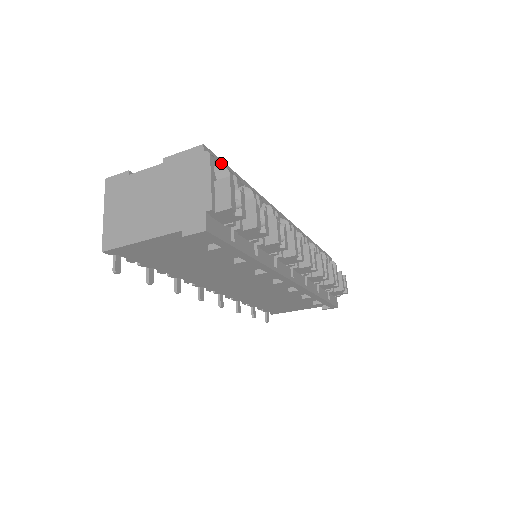
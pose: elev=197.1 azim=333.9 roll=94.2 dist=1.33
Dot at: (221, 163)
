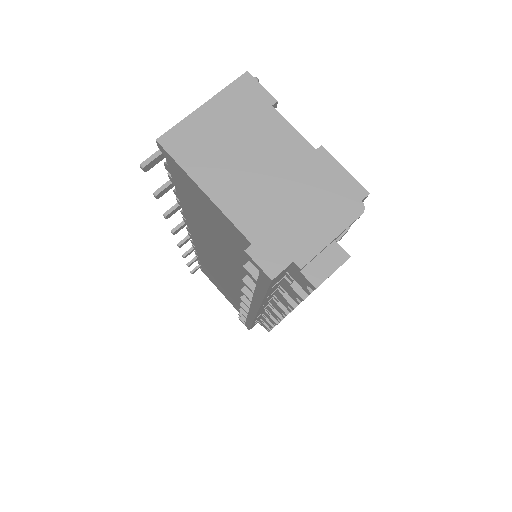
Dot at: occluded
